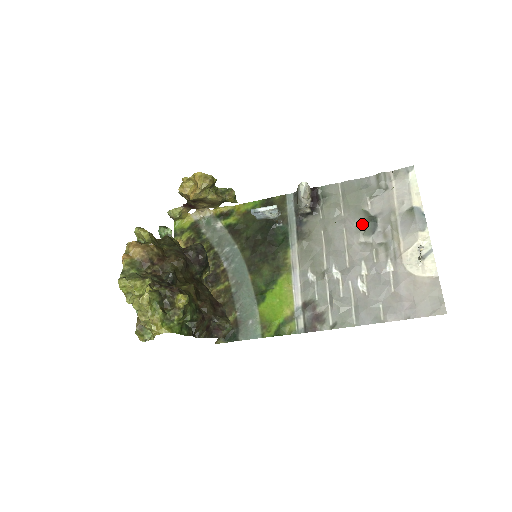
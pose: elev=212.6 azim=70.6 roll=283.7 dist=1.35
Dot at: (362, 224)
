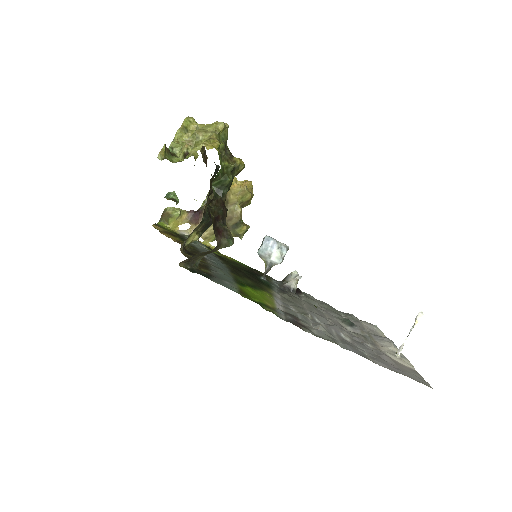
Dot at: (341, 318)
